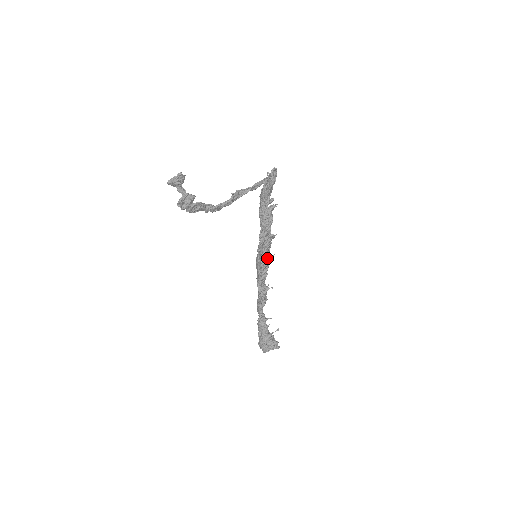
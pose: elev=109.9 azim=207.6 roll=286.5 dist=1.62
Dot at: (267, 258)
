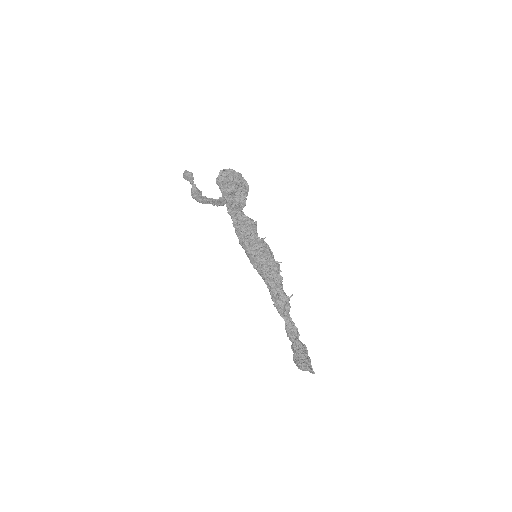
Dot at: (259, 260)
